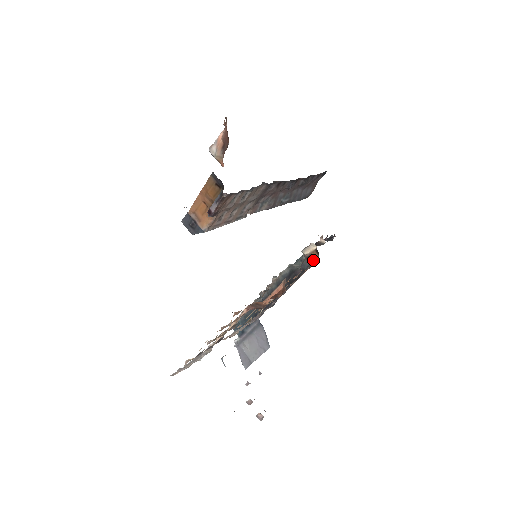
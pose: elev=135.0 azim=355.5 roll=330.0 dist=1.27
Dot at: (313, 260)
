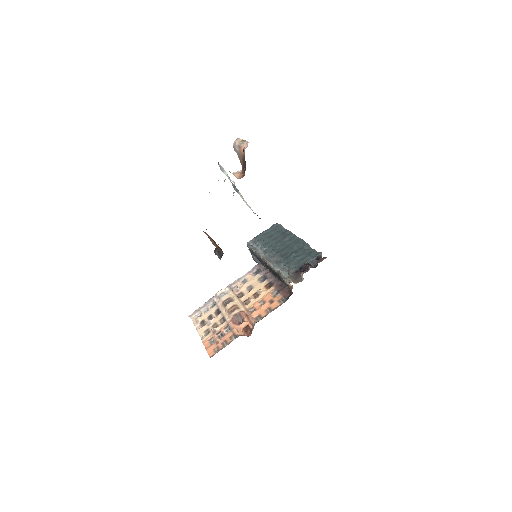
Dot at: (290, 289)
